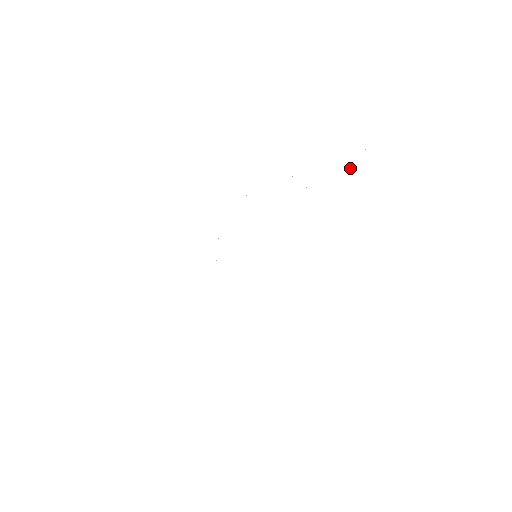
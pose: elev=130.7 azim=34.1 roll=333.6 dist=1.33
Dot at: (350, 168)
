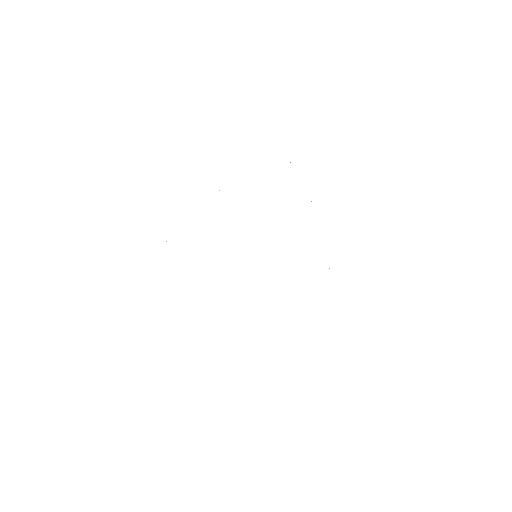
Dot at: occluded
